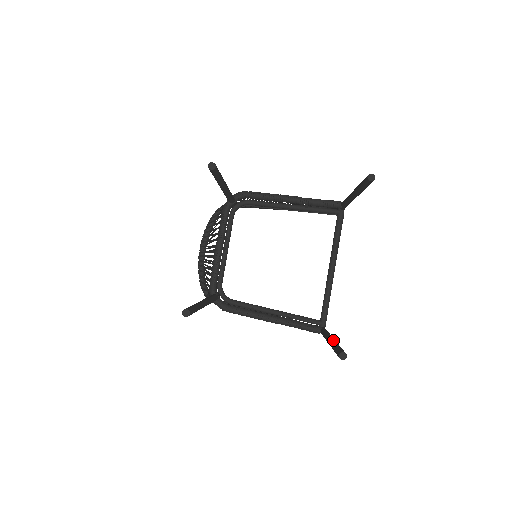
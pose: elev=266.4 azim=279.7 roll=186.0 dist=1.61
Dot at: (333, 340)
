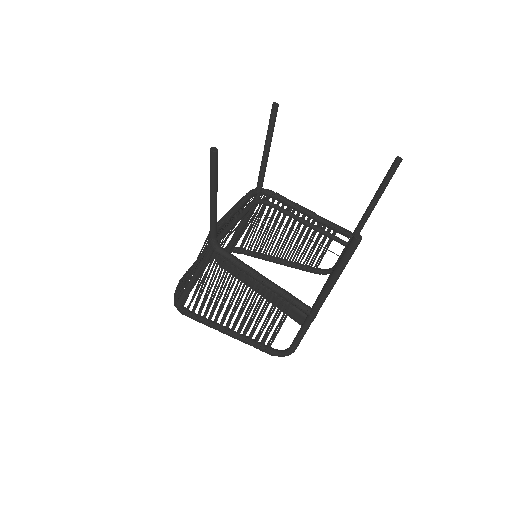
Dot at: occluded
